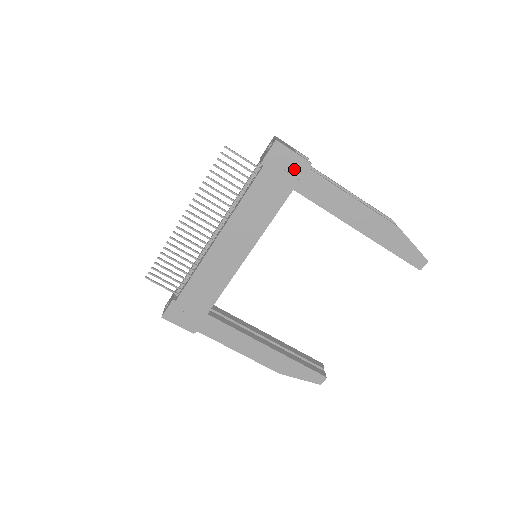
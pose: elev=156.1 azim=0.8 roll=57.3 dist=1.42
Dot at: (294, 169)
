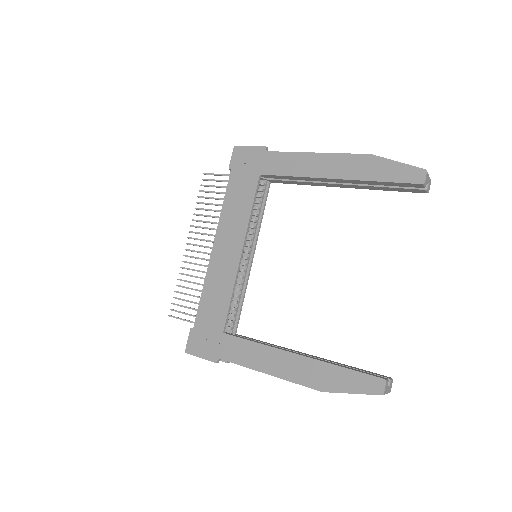
Dot at: (255, 158)
